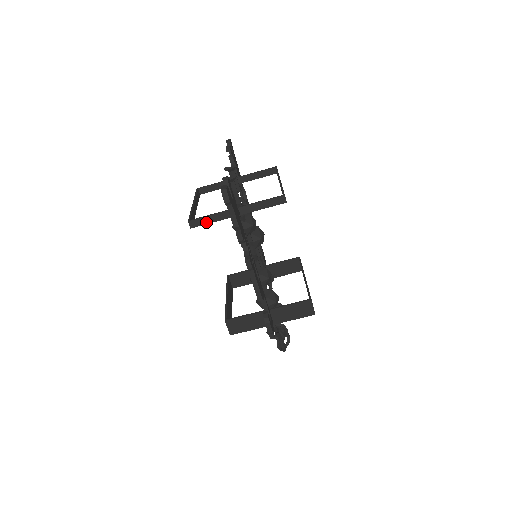
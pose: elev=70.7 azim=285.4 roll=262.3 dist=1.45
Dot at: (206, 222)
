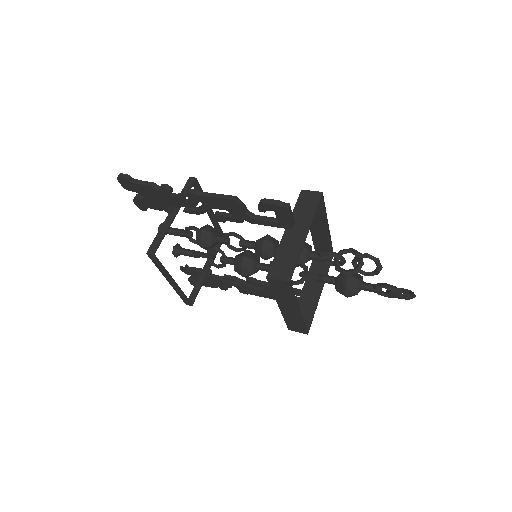
Dot at: (159, 240)
